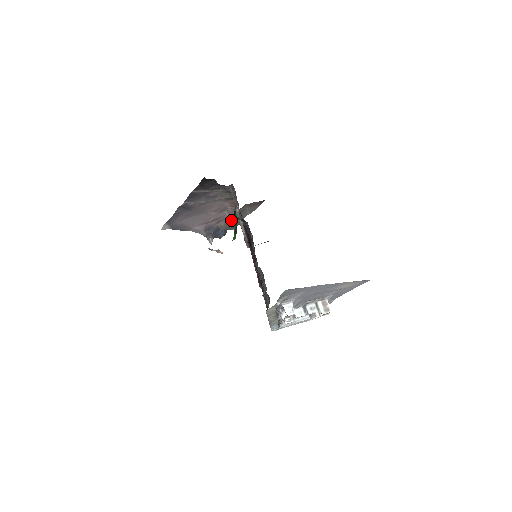
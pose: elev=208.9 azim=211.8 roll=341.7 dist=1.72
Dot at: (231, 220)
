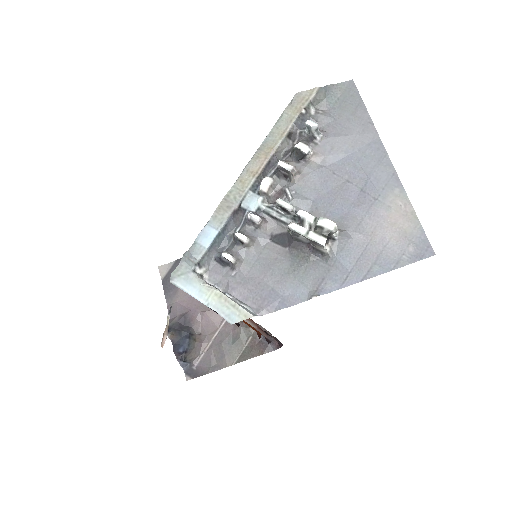
Dot at: (210, 350)
